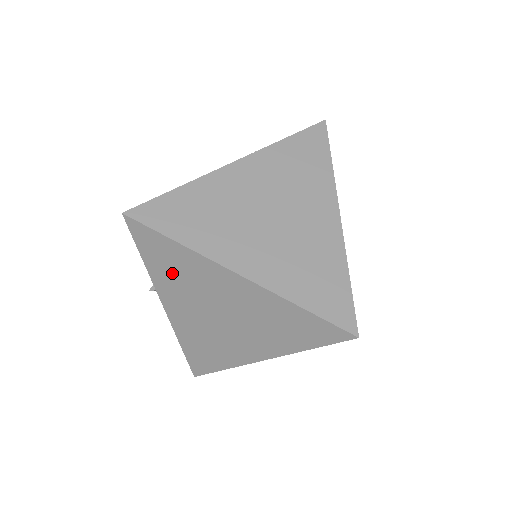
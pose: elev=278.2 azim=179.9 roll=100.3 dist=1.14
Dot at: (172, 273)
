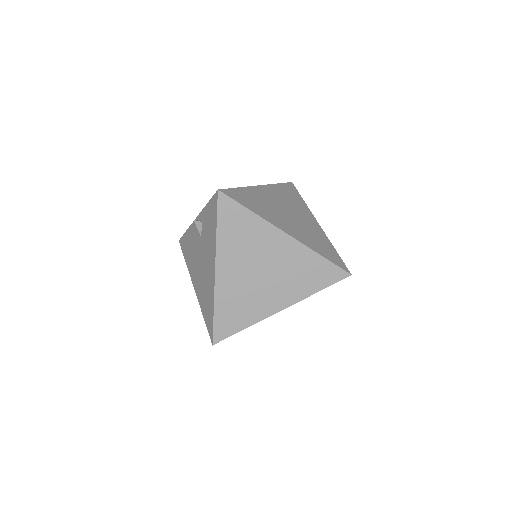
Dot at: occluded
